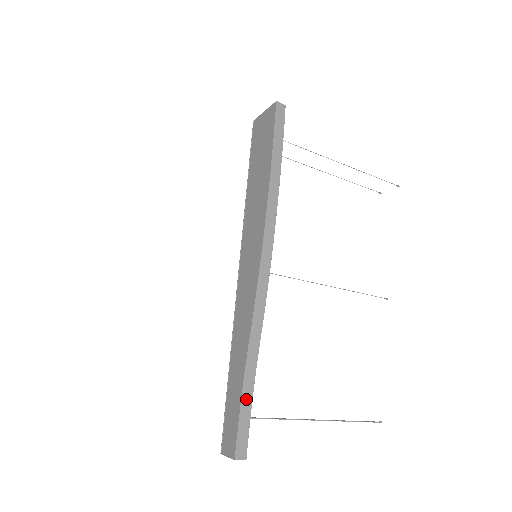
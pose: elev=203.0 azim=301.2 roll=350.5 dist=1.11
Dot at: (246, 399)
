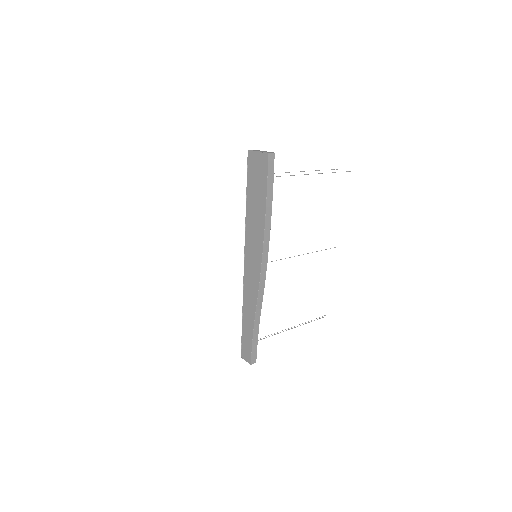
Dot at: (255, 337)
